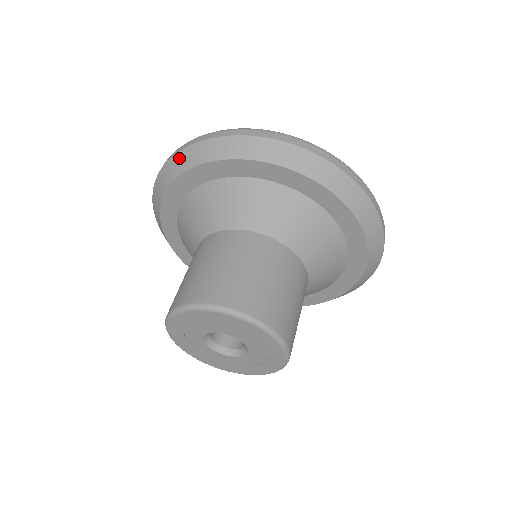
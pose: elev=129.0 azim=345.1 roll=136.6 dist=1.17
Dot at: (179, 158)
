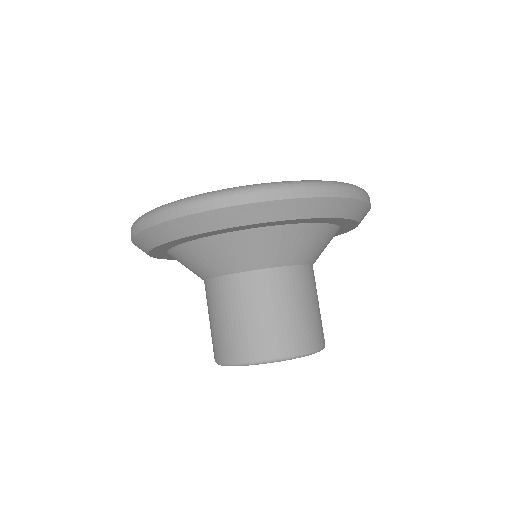
Dot at: (139, 240)
